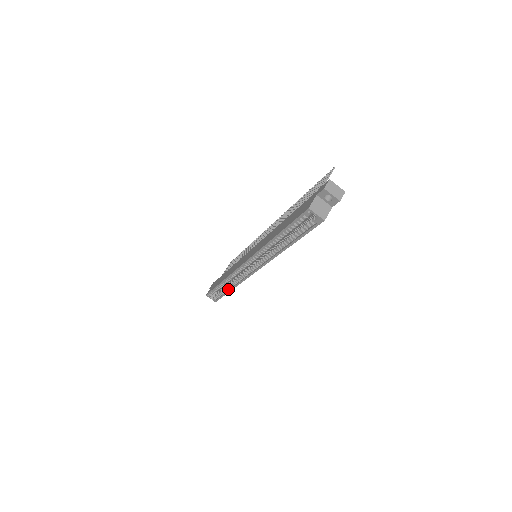
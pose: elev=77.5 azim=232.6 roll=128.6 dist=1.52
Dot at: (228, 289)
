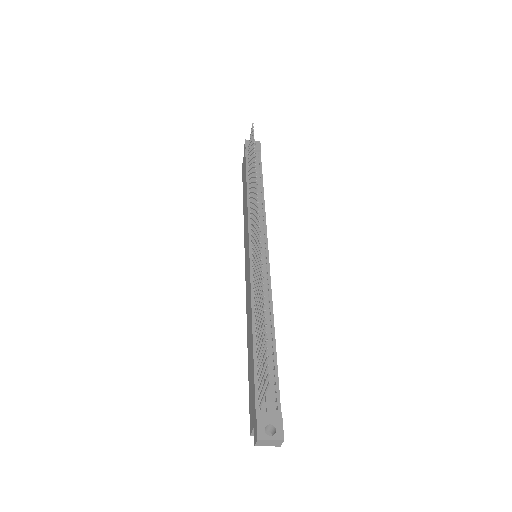
Dot at: occluded
